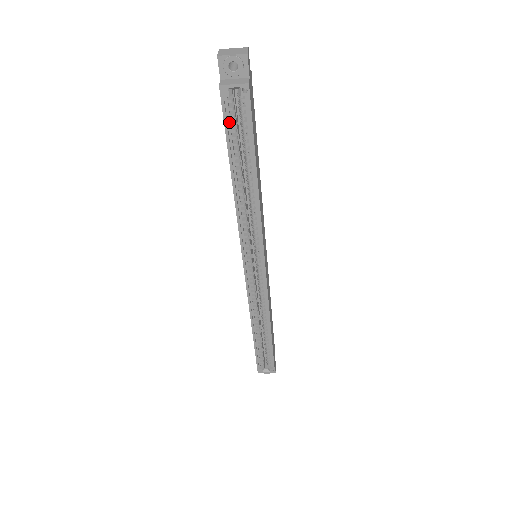
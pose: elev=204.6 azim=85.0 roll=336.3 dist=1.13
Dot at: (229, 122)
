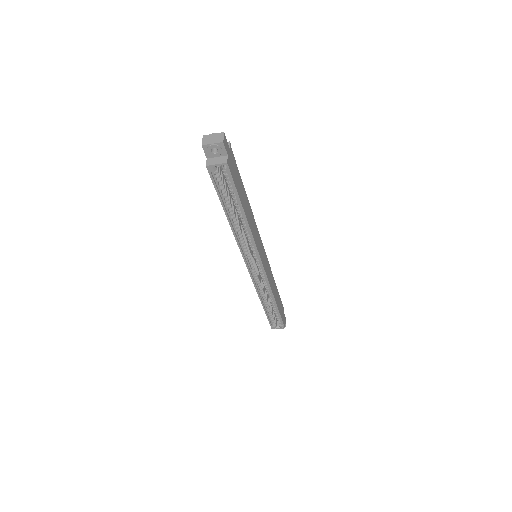
Dot at: (218, 185)
